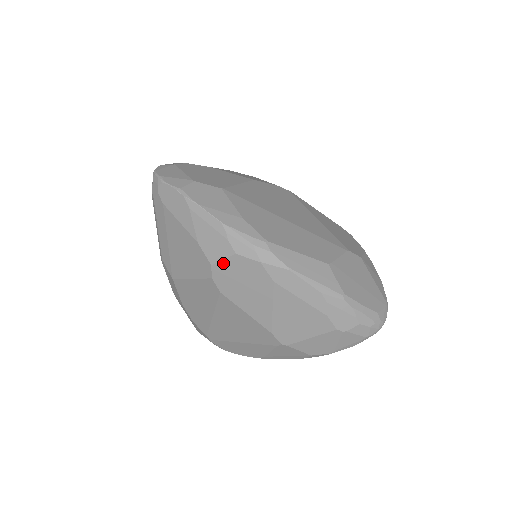
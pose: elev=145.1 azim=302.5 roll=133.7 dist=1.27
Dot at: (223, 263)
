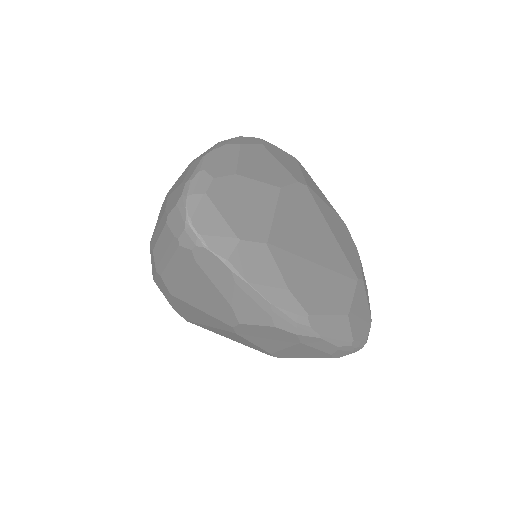
Dot at: (255, 326)
